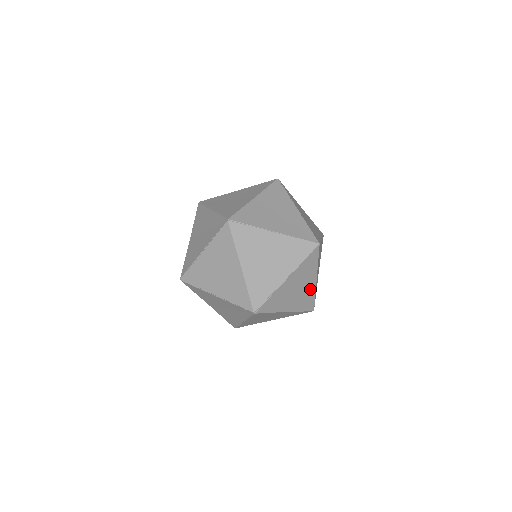
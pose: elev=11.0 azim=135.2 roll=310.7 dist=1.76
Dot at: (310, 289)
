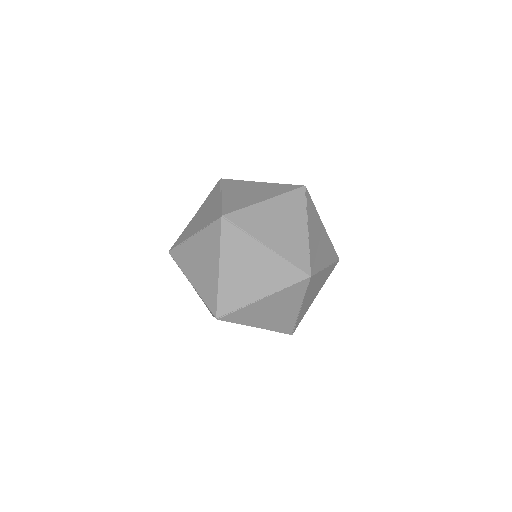
Dot at: (291, 315)
